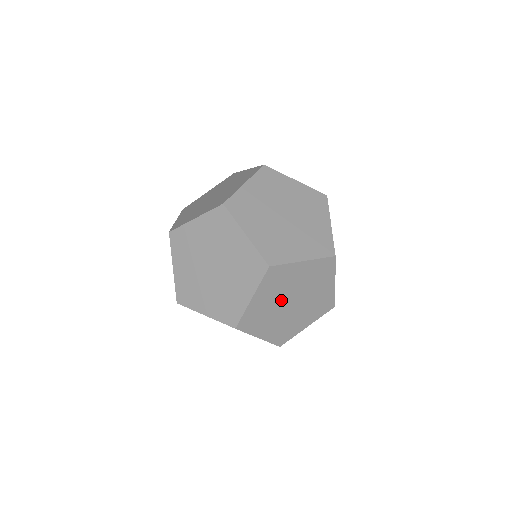
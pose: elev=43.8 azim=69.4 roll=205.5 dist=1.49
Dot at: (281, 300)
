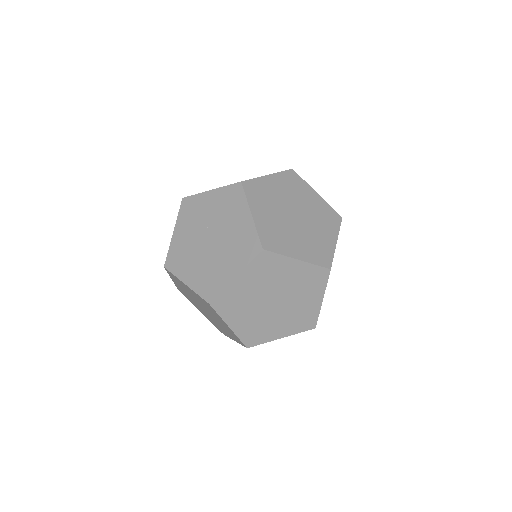
Dot at: occluded
